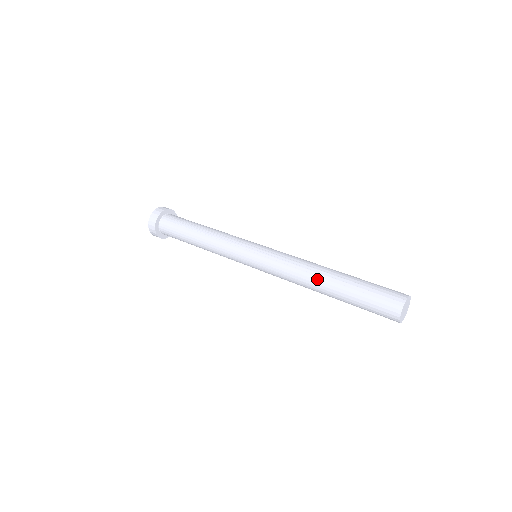
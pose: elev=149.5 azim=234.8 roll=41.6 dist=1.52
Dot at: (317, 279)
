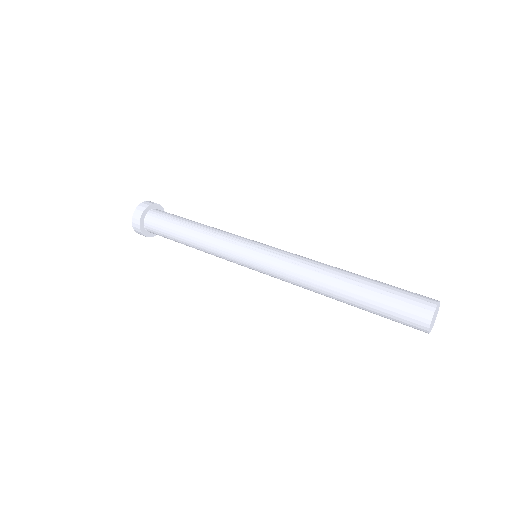
Dot at: (330, 279)
